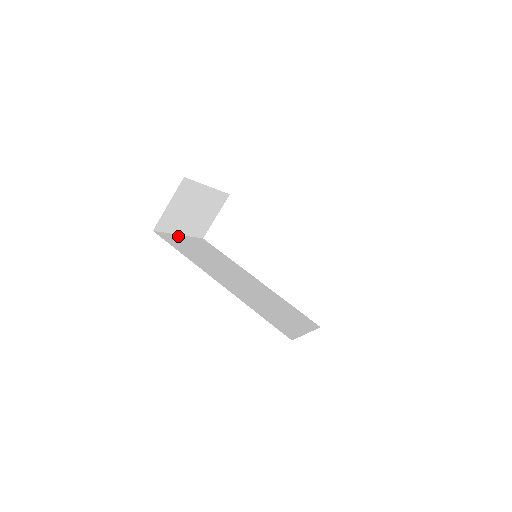
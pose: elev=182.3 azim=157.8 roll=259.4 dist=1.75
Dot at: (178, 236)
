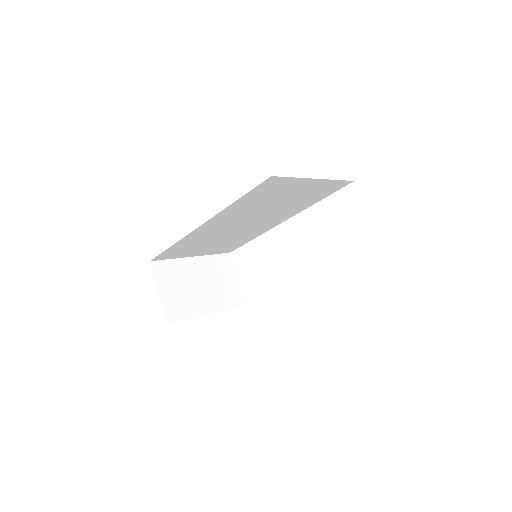
Dot at: (204, 315)
